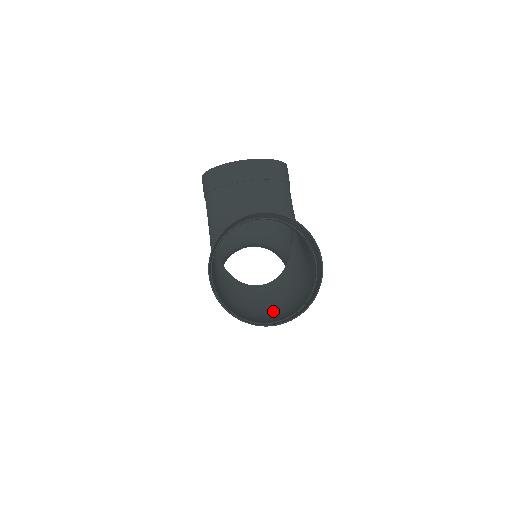
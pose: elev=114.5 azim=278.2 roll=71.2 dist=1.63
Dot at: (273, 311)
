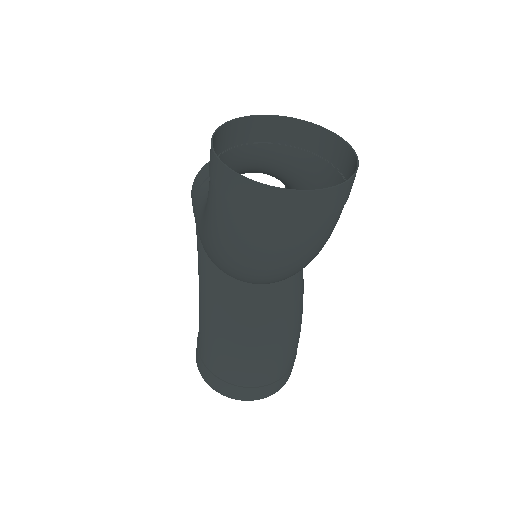
Dot at: (290, 262)
